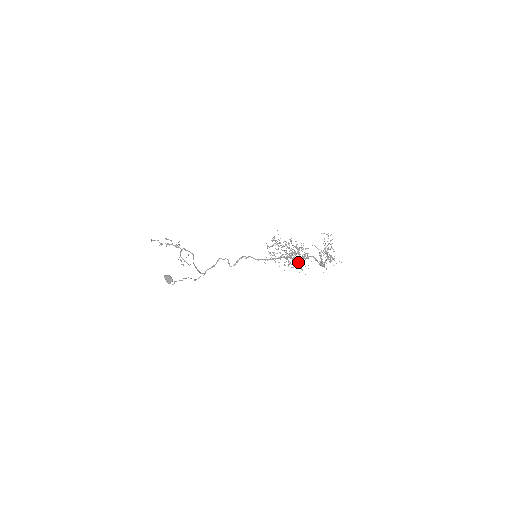
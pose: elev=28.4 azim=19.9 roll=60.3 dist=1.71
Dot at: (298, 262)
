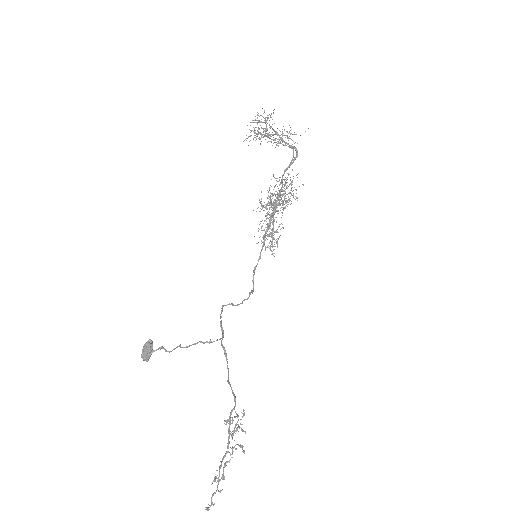
Dot at: occluded
